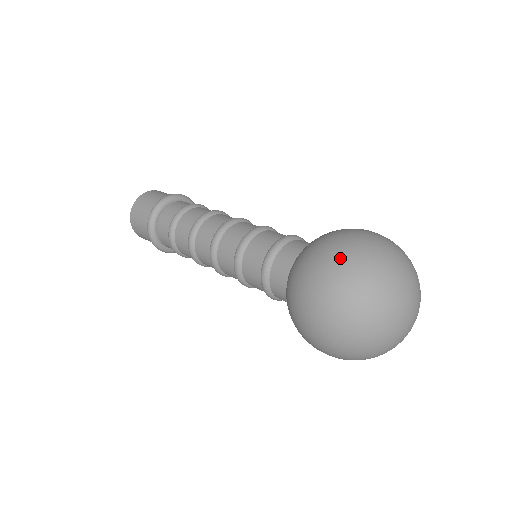
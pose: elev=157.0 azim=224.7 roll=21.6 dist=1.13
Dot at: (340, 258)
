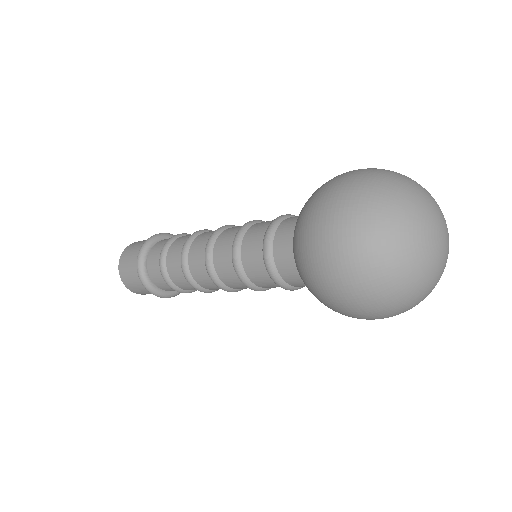
Dot at: (336, 207)
